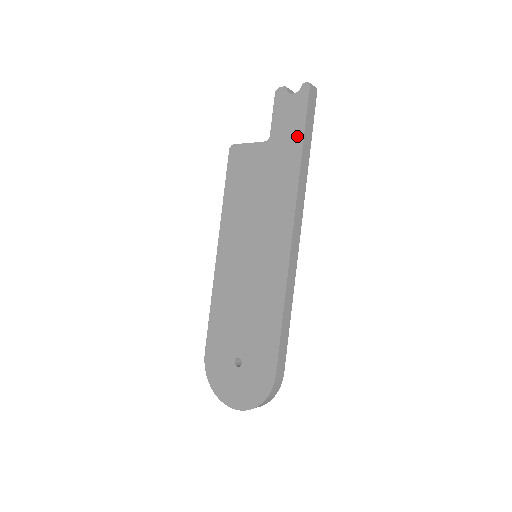
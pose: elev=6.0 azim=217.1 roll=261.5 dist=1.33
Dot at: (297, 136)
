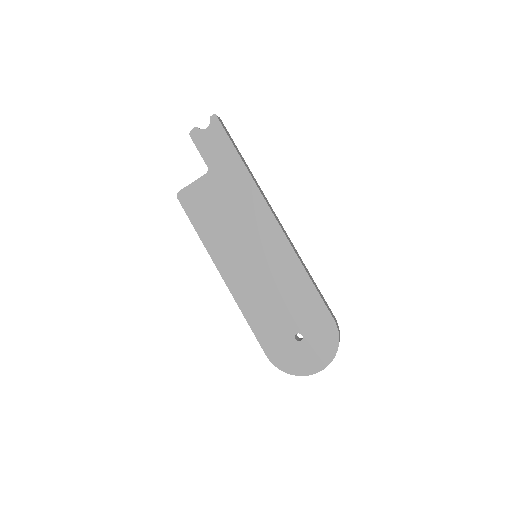
Dot at: (231, 154)
